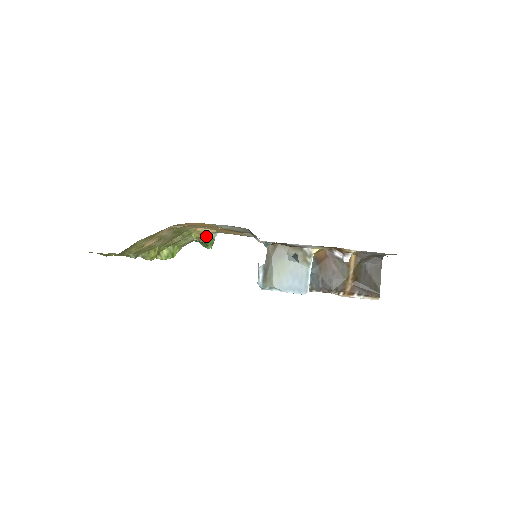
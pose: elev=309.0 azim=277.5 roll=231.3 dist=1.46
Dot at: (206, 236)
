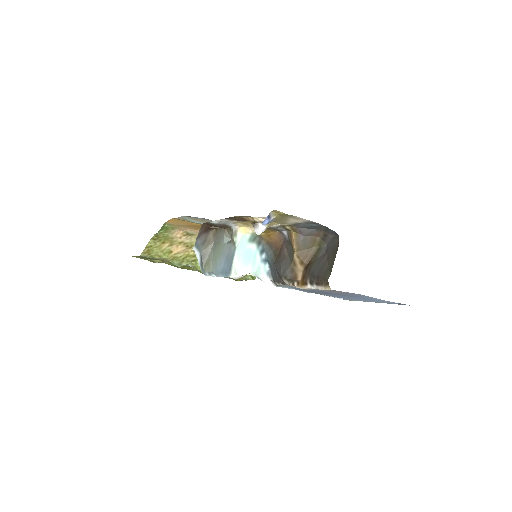
Dot at: occluded
